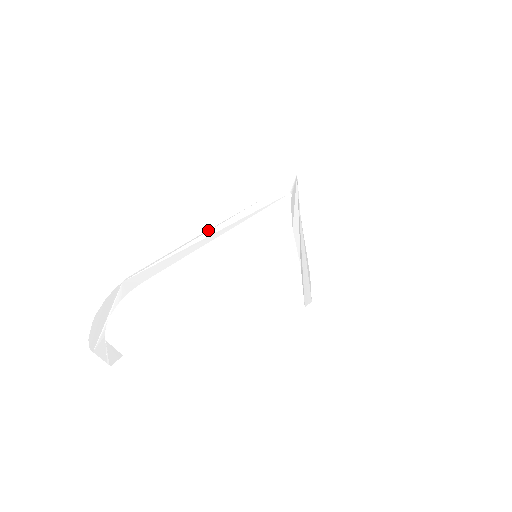
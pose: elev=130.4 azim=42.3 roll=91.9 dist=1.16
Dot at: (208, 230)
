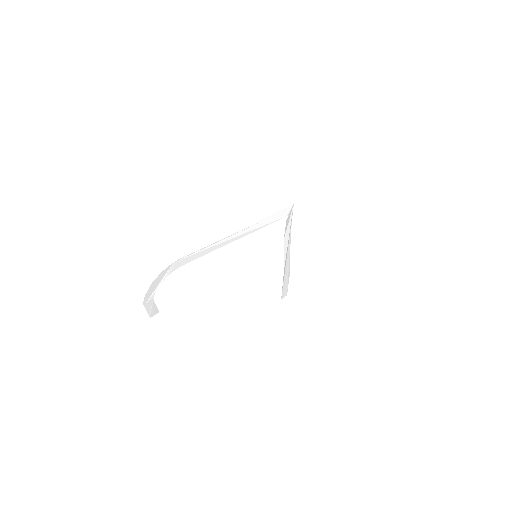
Dot at: (231, 235)
